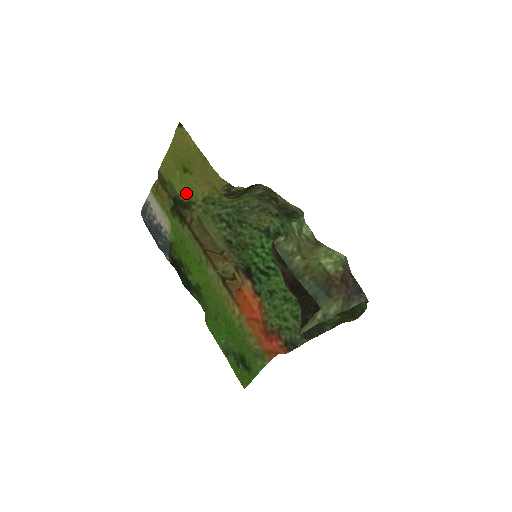
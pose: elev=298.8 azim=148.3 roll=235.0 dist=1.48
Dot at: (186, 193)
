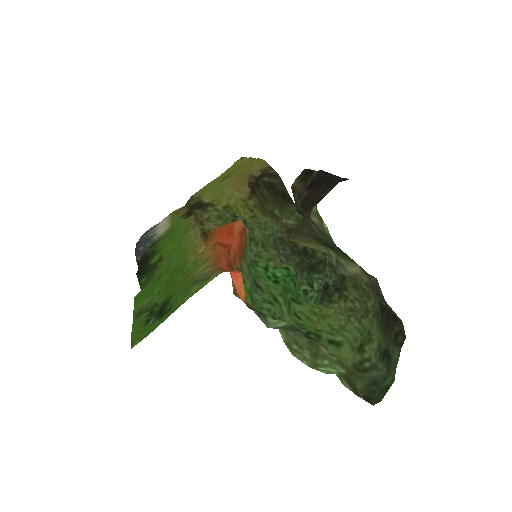
Dot at: (211, 196)
